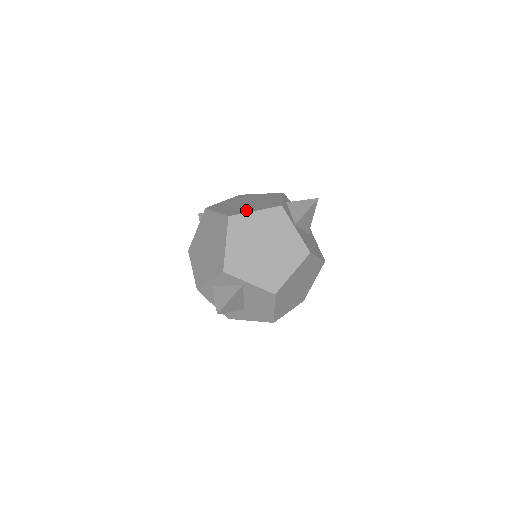
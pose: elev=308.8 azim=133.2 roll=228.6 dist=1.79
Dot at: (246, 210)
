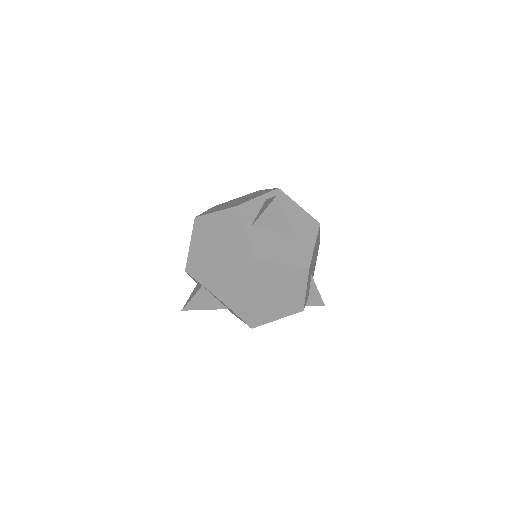
Dot at: occluded
